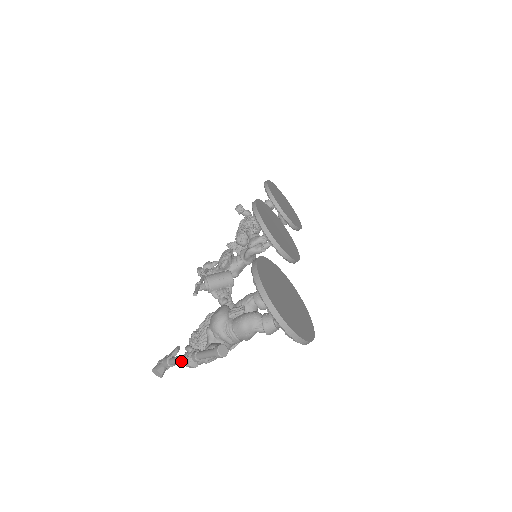
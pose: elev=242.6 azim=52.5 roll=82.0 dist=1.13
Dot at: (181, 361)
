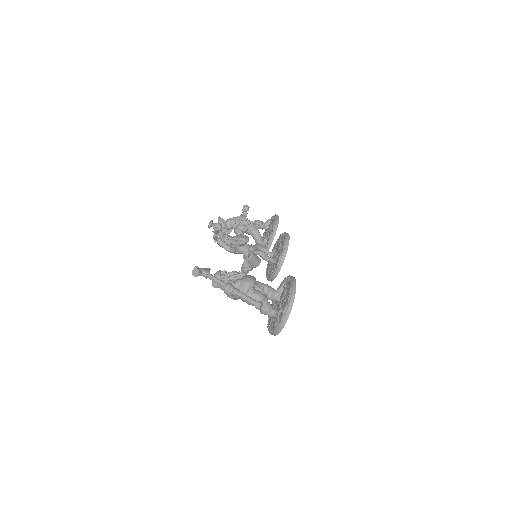
Dot at: (221, 283)
